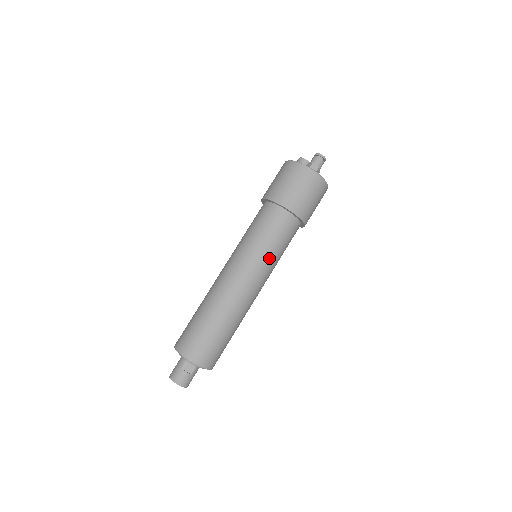
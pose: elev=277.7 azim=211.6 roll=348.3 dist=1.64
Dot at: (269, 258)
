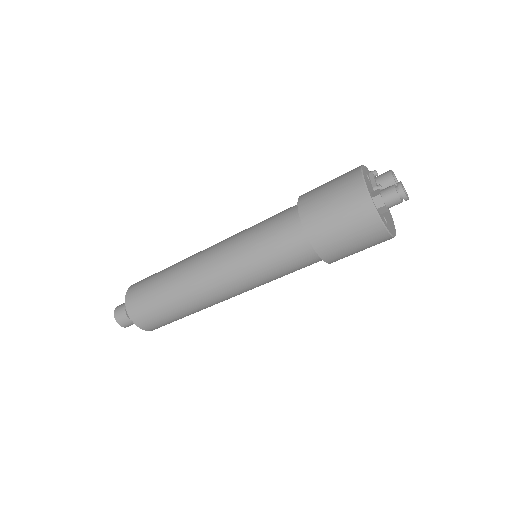
Dot at: (255, 272)
